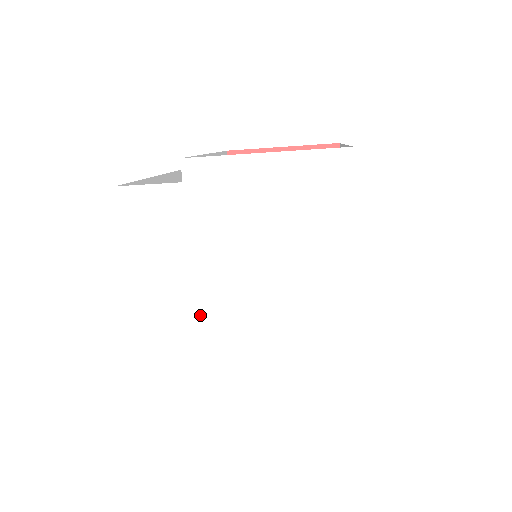
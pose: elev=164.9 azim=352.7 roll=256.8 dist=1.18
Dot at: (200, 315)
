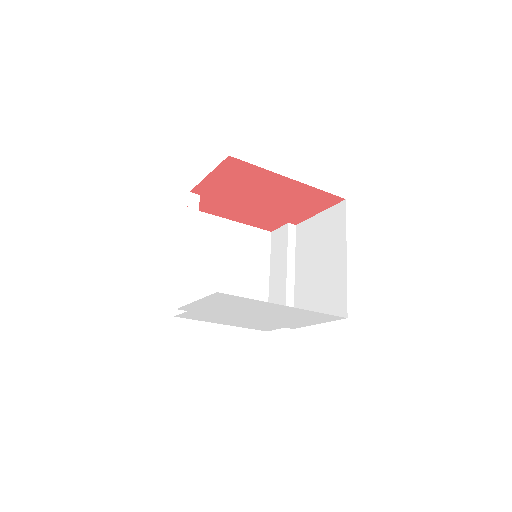
Dot at: (254, 322)
